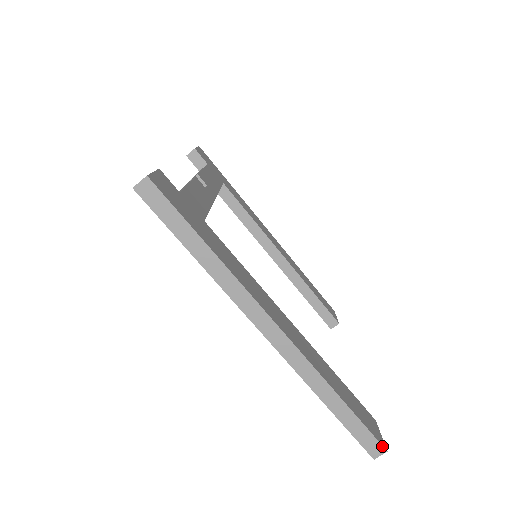
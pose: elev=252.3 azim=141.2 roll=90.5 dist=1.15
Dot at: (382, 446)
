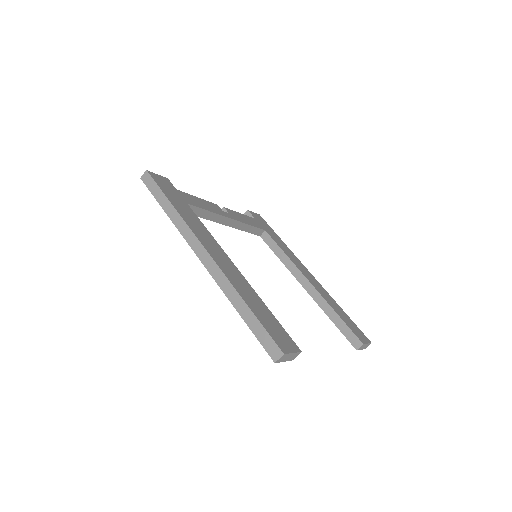
Dot at: (279, 348)
